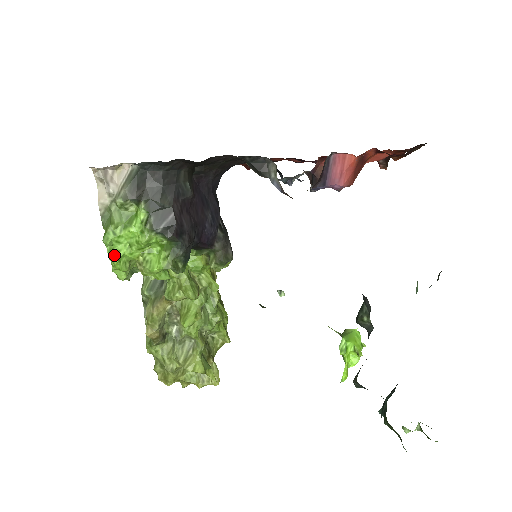
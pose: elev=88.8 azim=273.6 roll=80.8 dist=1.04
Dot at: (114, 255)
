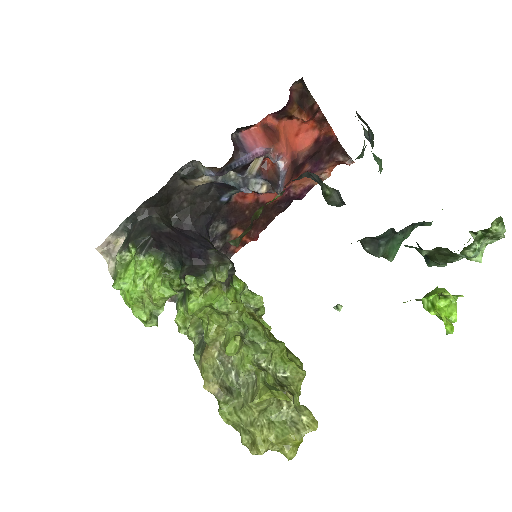
Dot at: (126, 296)
